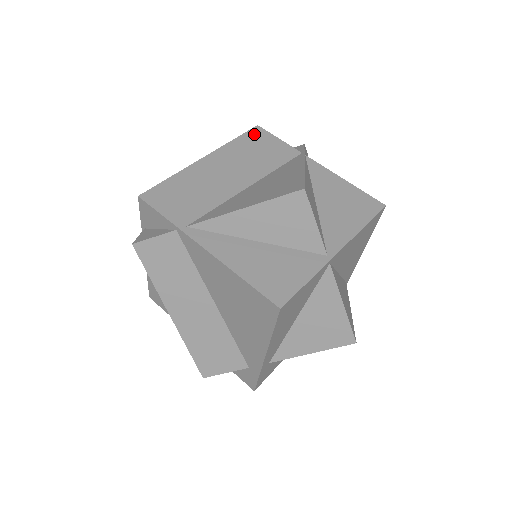
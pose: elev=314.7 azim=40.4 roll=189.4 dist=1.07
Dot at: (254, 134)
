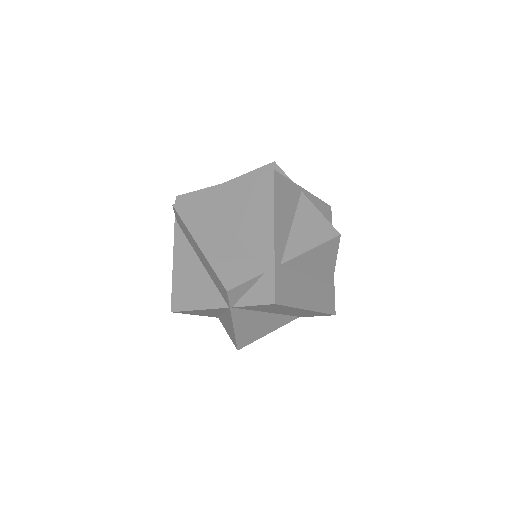
Dot at: occluded
